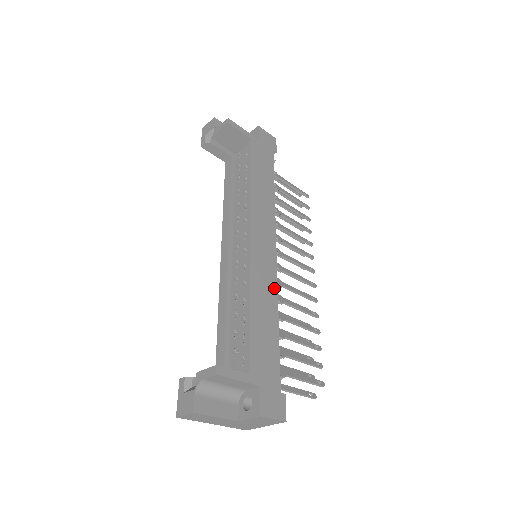
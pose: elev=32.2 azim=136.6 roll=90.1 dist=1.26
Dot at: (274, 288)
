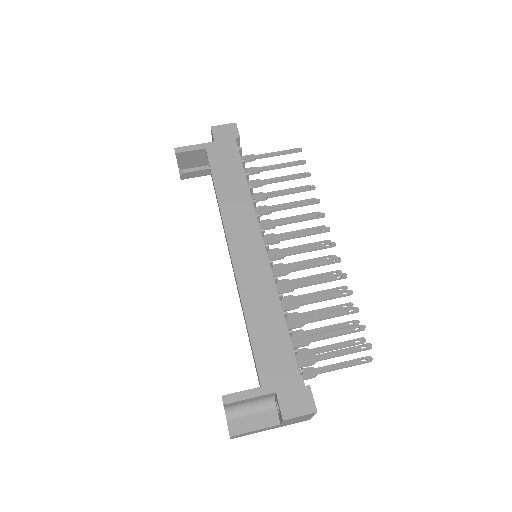
Dot at: (271, 285)
